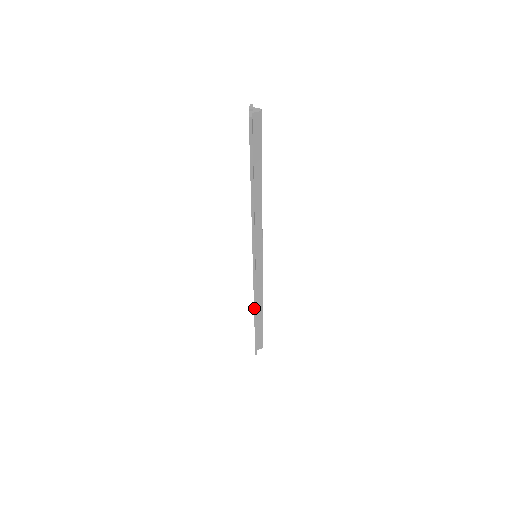
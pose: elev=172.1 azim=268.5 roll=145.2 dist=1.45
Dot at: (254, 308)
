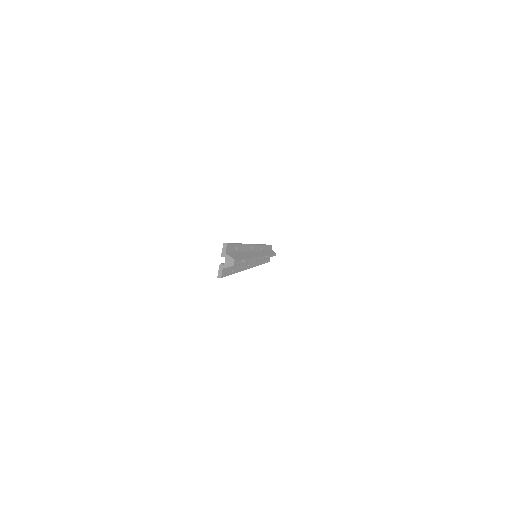
Dot at: occluded
